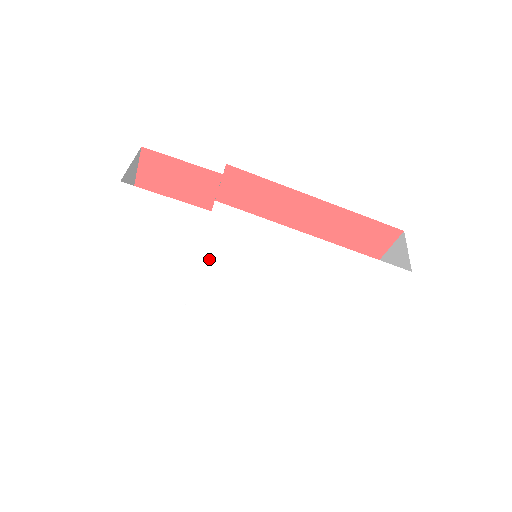
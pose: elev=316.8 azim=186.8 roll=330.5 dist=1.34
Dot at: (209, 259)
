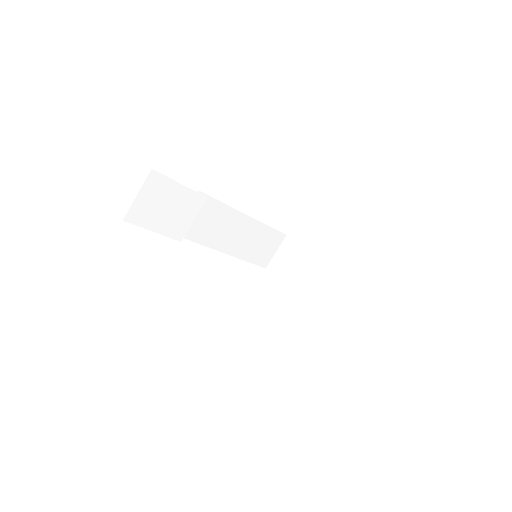
Dot at: occluded
